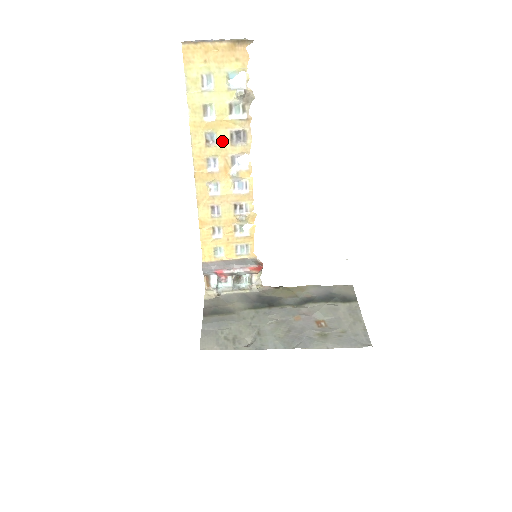
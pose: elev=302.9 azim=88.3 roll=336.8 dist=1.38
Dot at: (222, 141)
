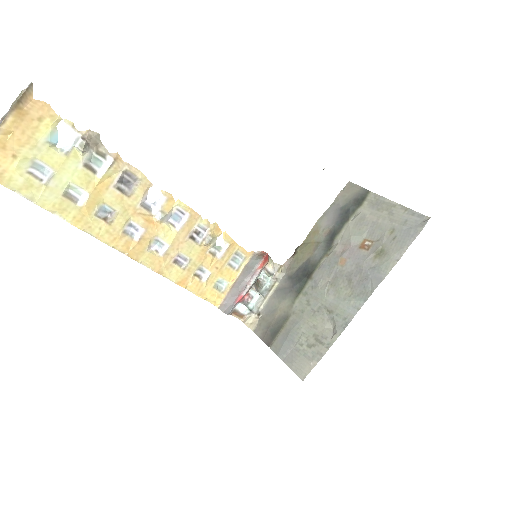
Dot at: (117, 203)
